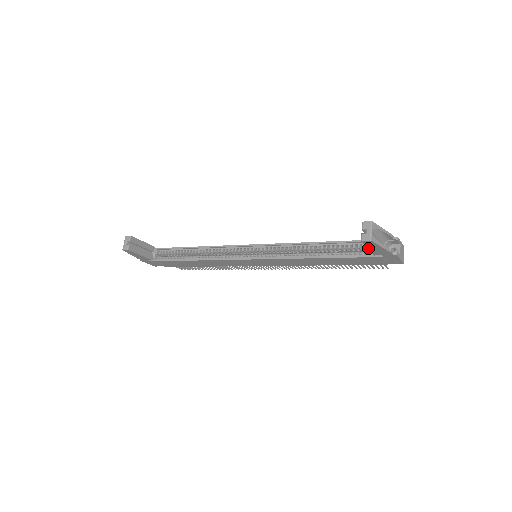
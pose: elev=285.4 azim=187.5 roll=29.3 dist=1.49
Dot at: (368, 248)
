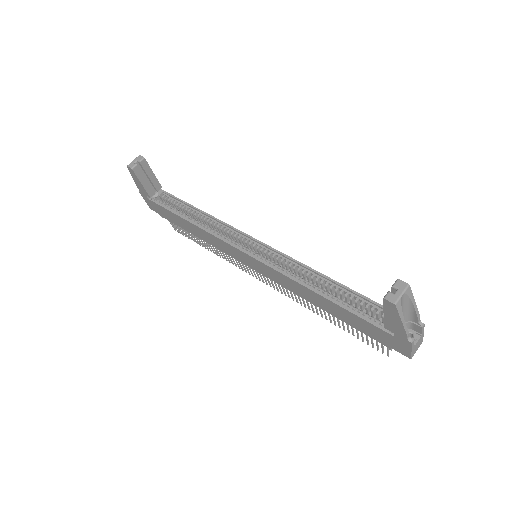
Dot at: (385, 314)
